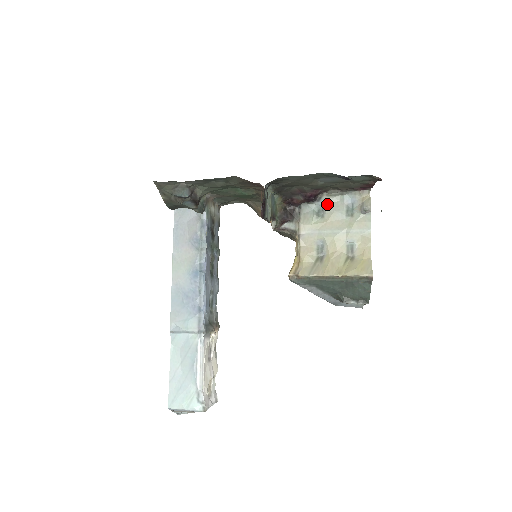
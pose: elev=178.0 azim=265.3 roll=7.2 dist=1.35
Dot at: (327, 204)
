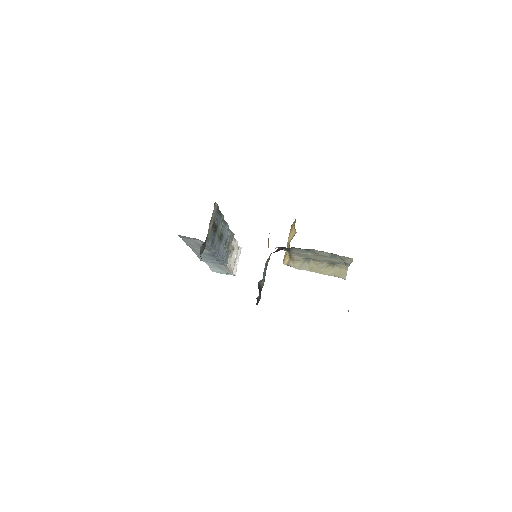
Dot at: (315, 252)
